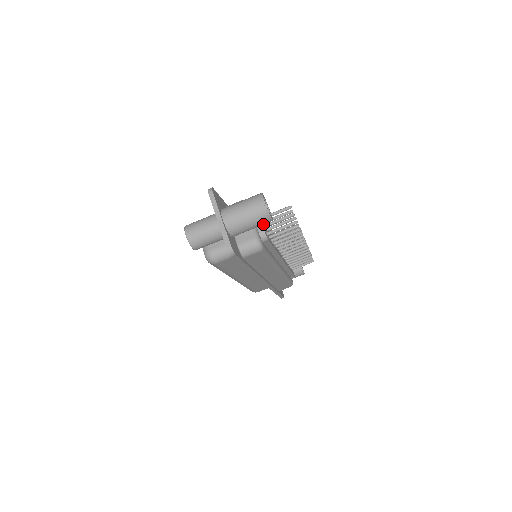
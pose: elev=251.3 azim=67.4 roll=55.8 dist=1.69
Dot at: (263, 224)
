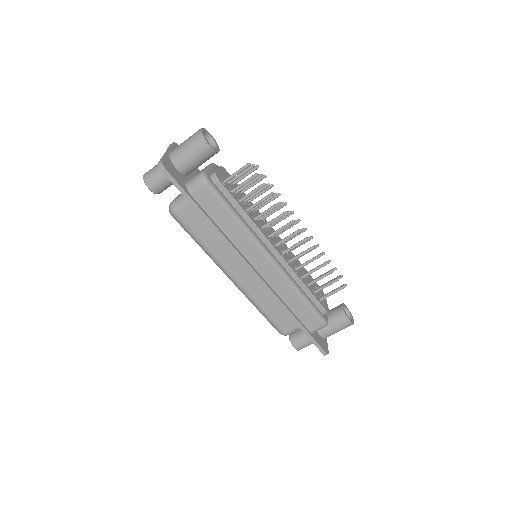
Dot at: (203, 152)
